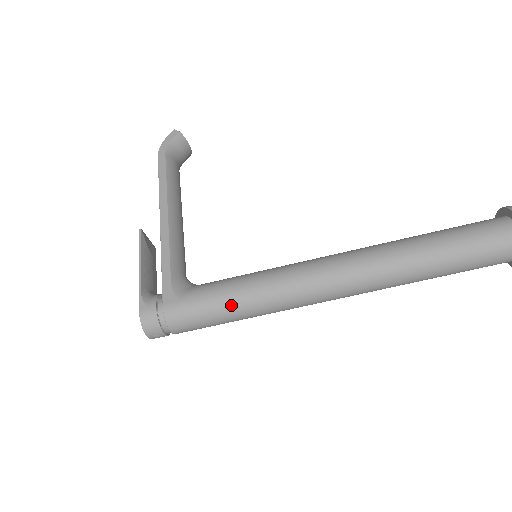
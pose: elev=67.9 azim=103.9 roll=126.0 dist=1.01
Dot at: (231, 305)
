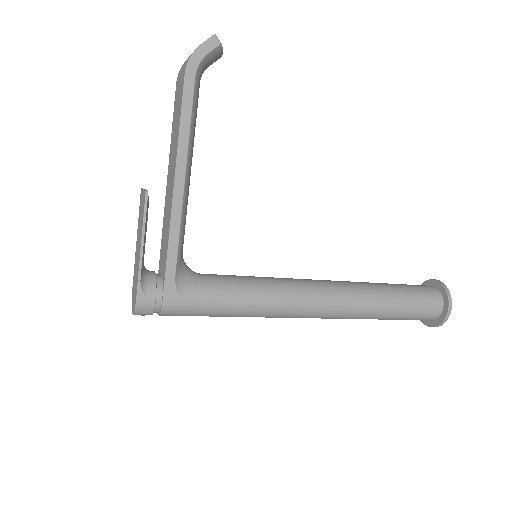
Dot at: (227, 314)
